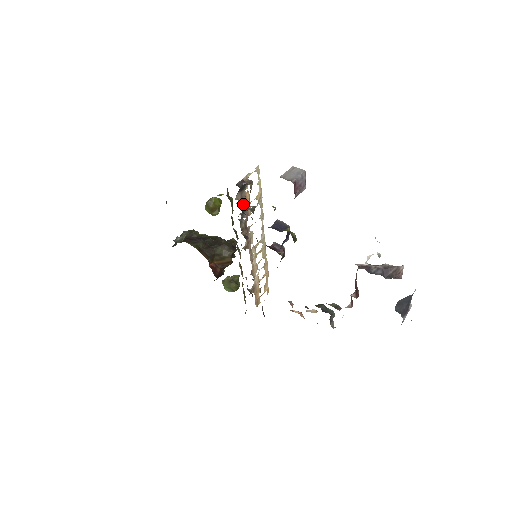
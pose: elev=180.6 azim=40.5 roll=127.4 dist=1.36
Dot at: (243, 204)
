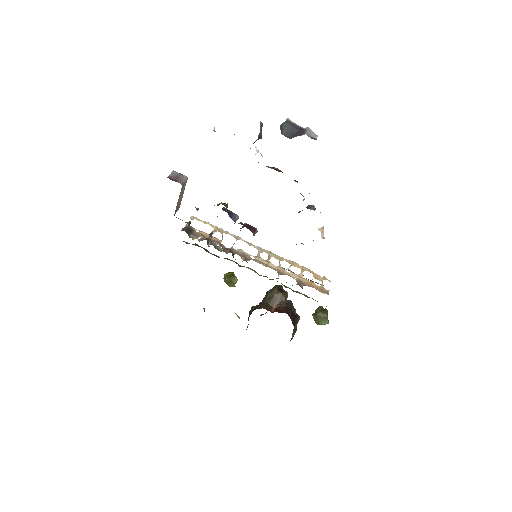
Dot at: (204, 239)
